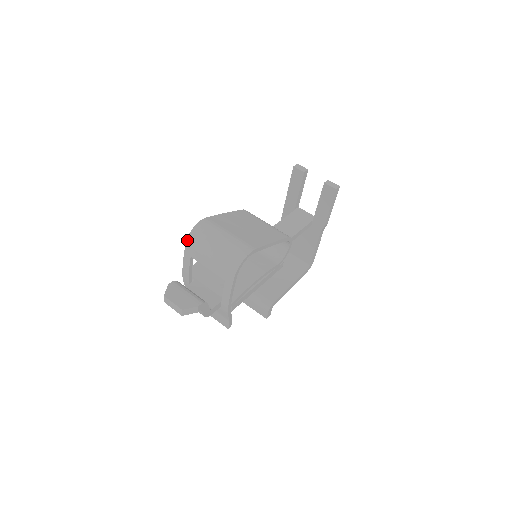
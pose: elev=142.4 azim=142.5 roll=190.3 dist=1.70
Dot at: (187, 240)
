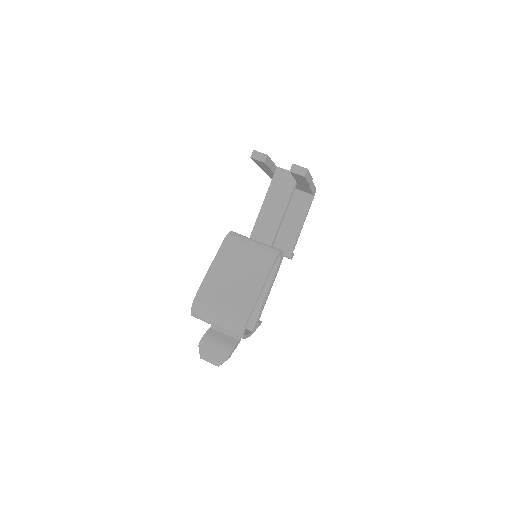
Dot at: occluded
